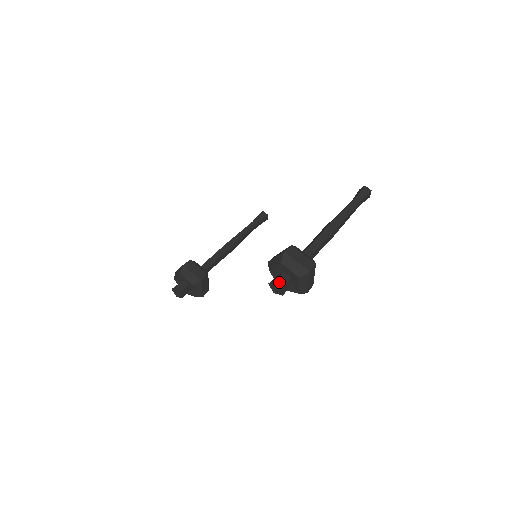
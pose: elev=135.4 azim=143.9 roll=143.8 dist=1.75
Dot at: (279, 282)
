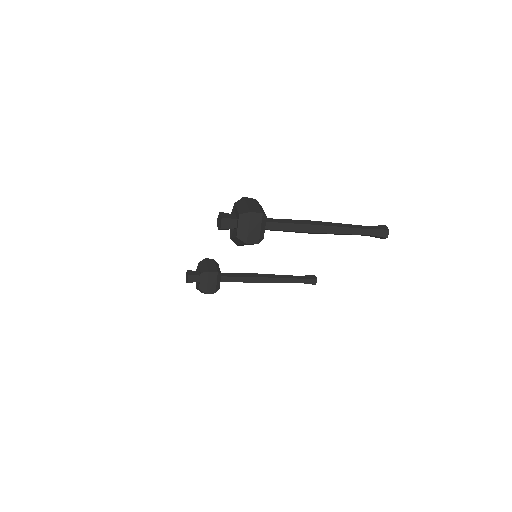
Dot at: (222, 214)
